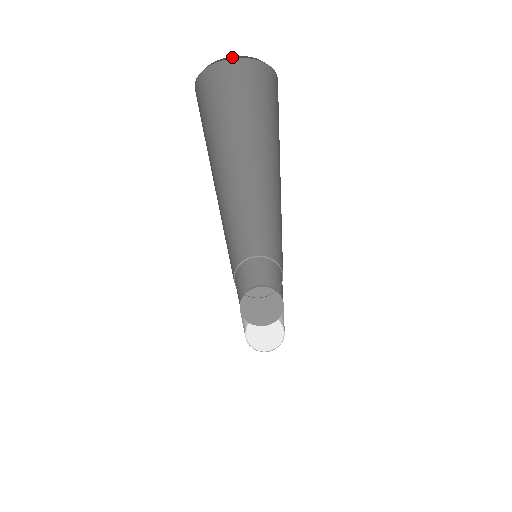
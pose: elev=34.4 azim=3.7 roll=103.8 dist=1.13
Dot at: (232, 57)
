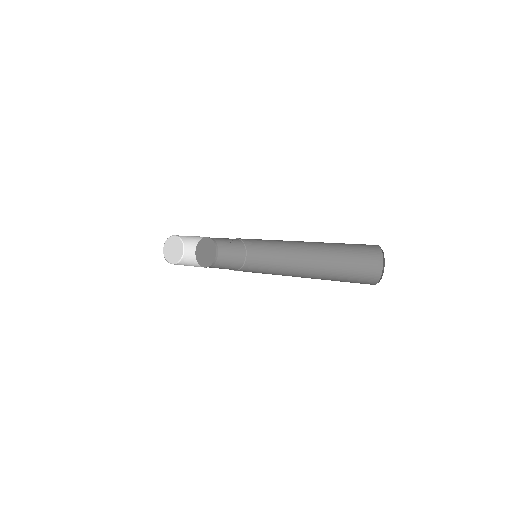
Dot at: (380, 247)
